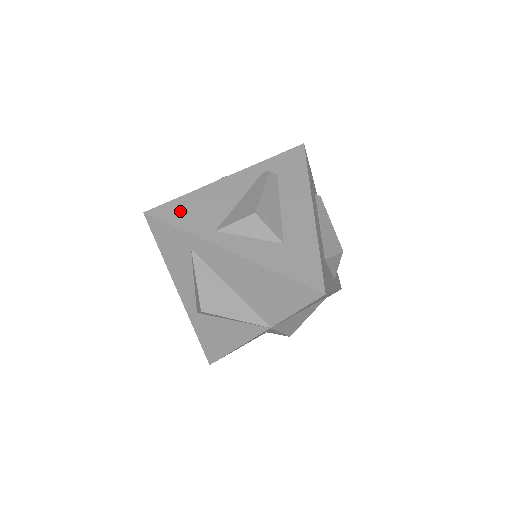
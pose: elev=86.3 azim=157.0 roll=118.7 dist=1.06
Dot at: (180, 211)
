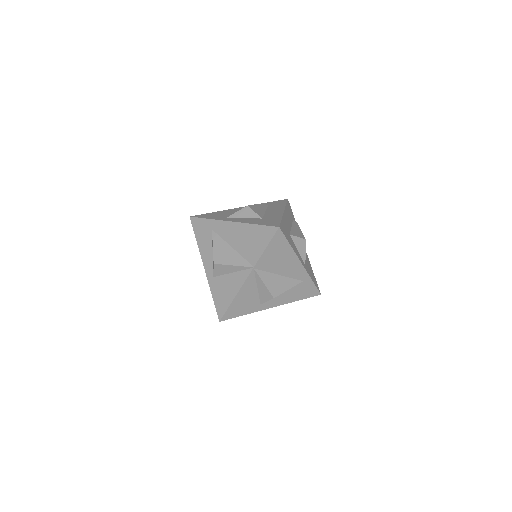
Dot at: (209, 215)
